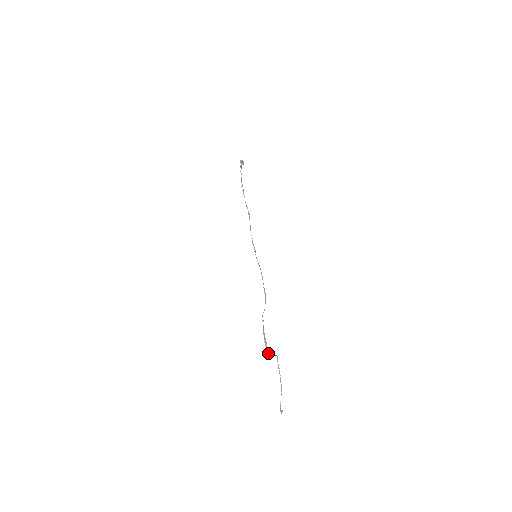
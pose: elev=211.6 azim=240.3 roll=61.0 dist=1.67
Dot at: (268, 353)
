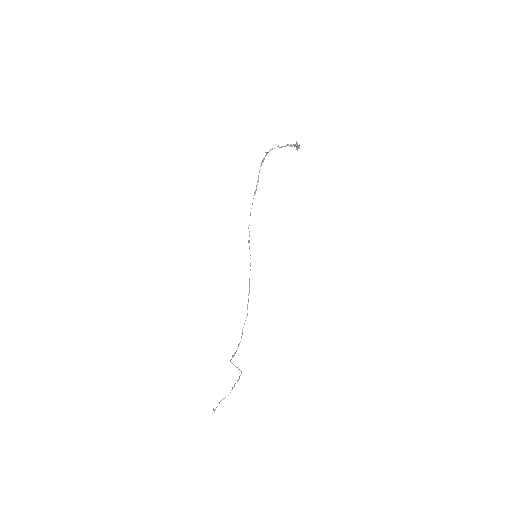
Dot at: (232, 363)
